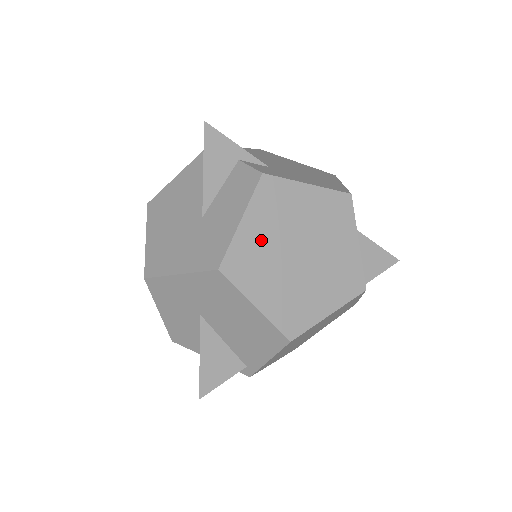
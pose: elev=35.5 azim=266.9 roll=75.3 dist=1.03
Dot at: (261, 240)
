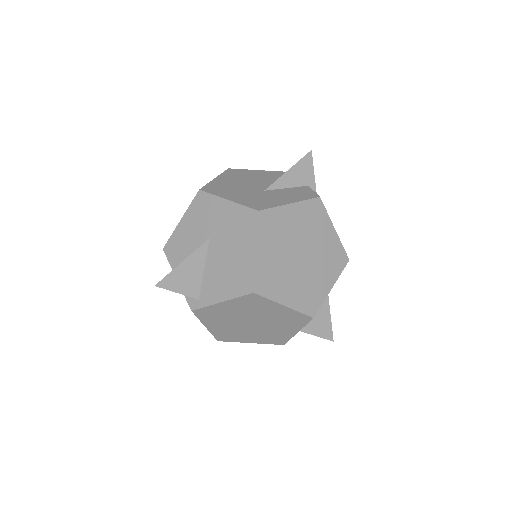
Dot at: (290, 224)
